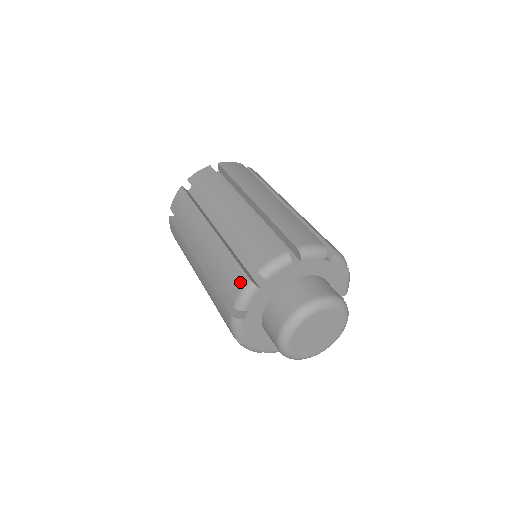
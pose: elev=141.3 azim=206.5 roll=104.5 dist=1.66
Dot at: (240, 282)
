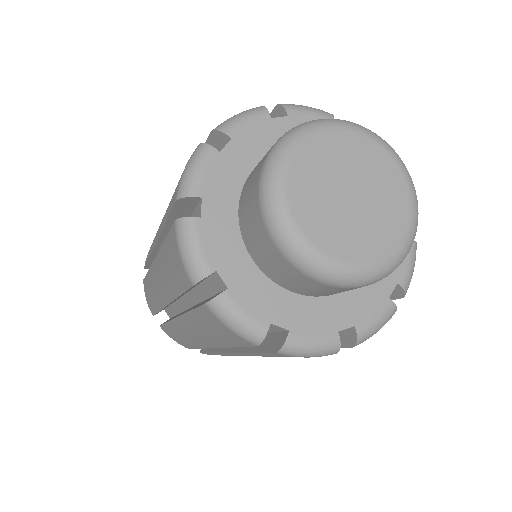
Dot at: occluded
